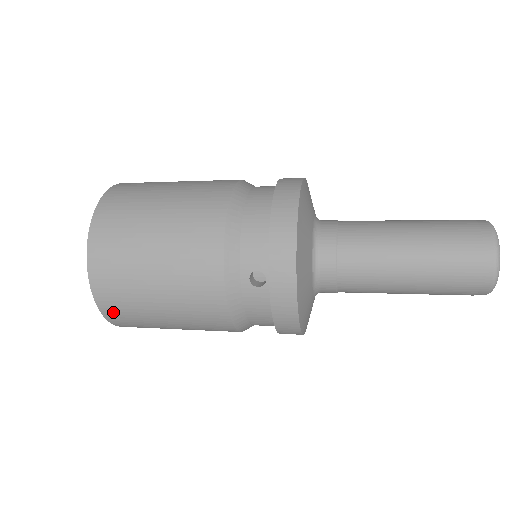
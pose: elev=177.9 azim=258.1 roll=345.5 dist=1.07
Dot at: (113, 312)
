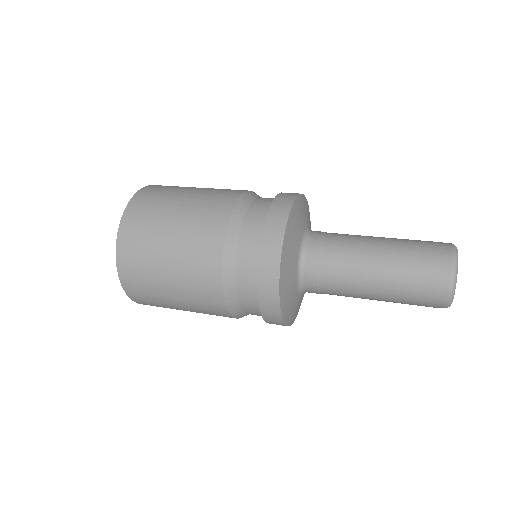
Dot at: occluded
